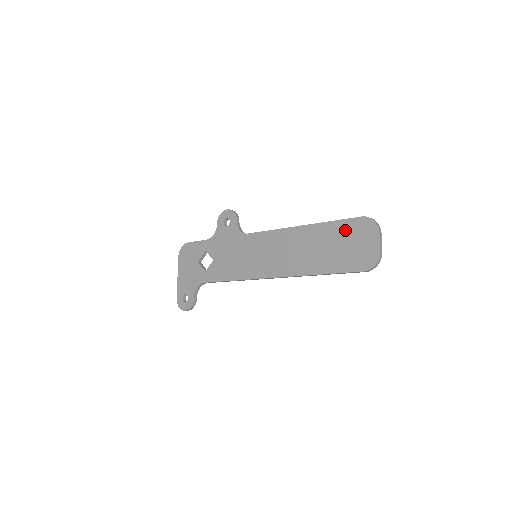
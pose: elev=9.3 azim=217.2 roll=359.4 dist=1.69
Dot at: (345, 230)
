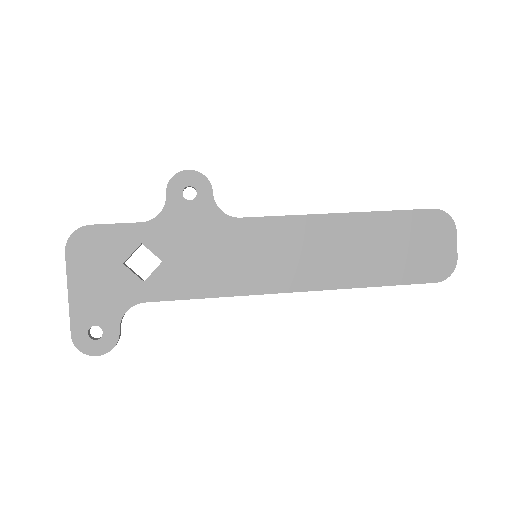
Dot at: (411, 225)
